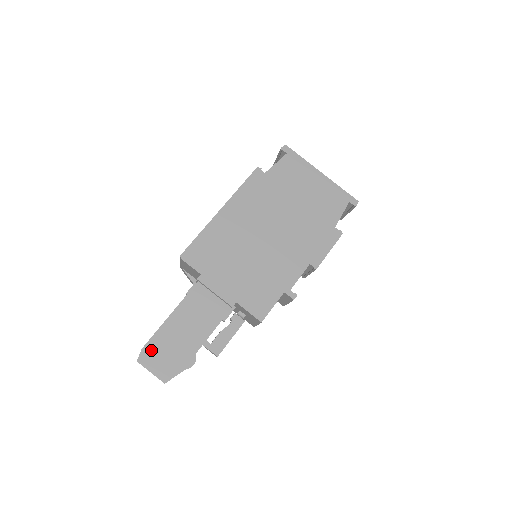
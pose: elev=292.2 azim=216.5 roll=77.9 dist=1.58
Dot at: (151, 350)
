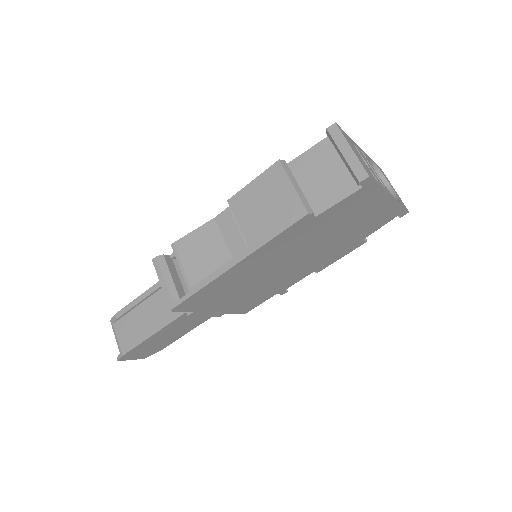
Dot at: (132, 353)
